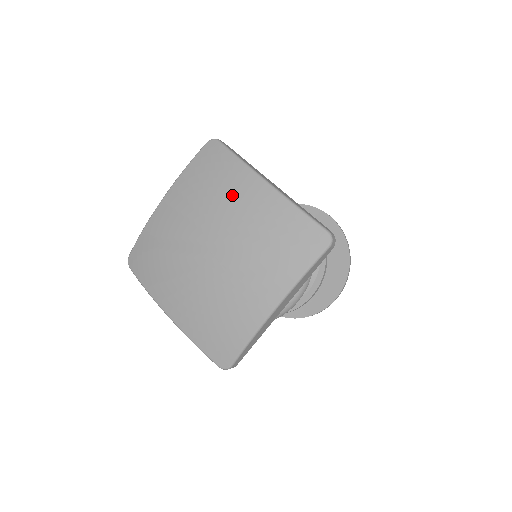
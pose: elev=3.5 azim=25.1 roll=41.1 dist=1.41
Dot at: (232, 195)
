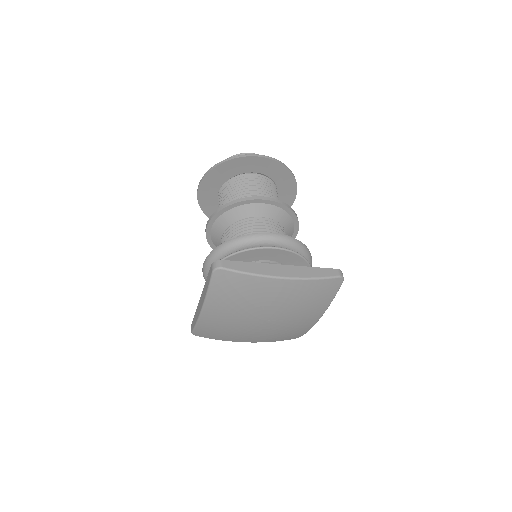
Dot at: (264, 295)
